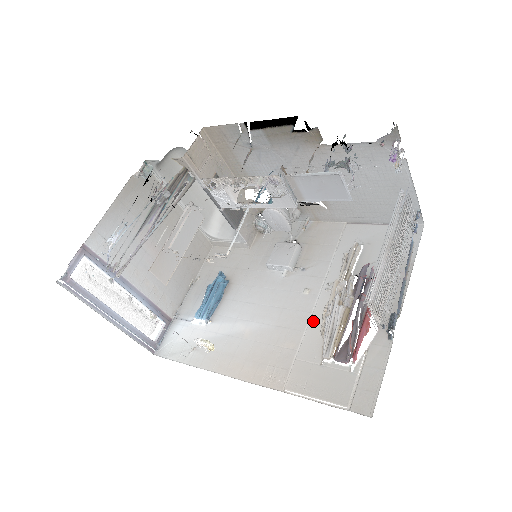
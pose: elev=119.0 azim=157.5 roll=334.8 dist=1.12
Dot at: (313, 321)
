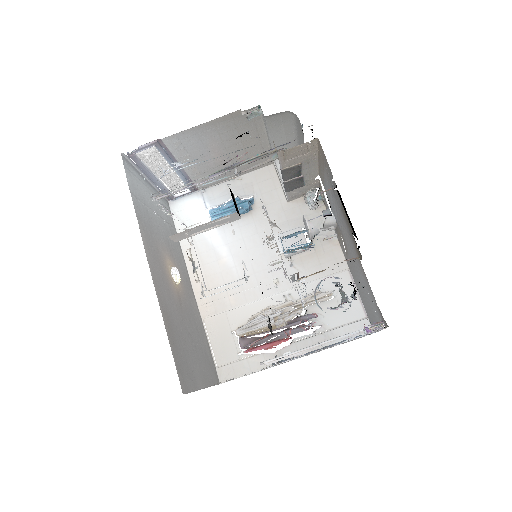
Dot at: (257, 304)
